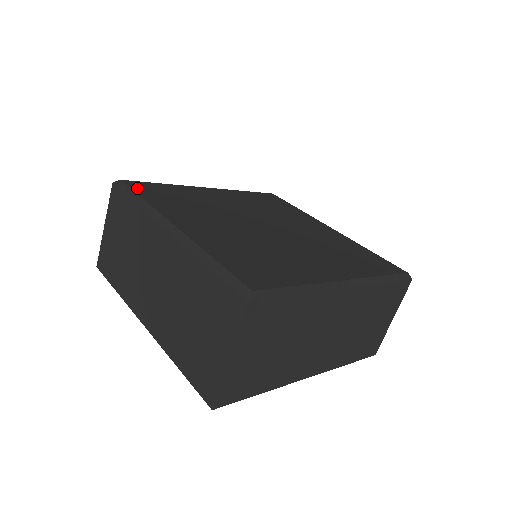
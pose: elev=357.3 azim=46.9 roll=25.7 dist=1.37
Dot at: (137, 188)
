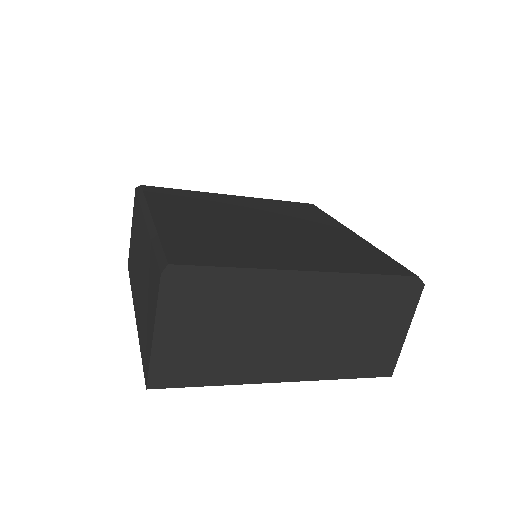
Dot at: (150, 191)
